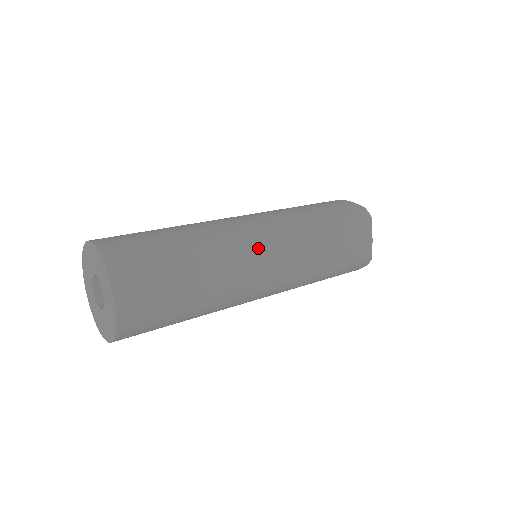
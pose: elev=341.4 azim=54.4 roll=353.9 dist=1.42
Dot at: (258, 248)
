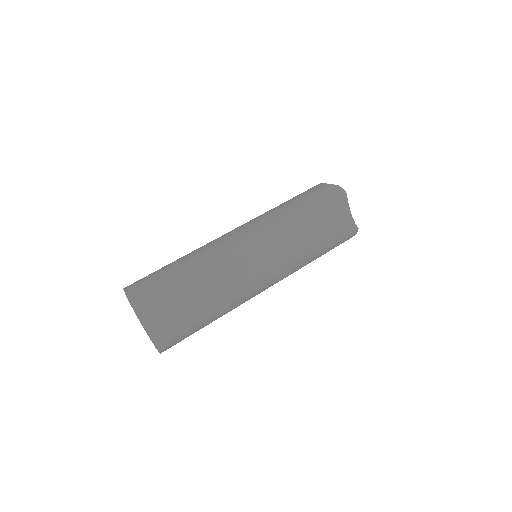
Dot at: occluded
